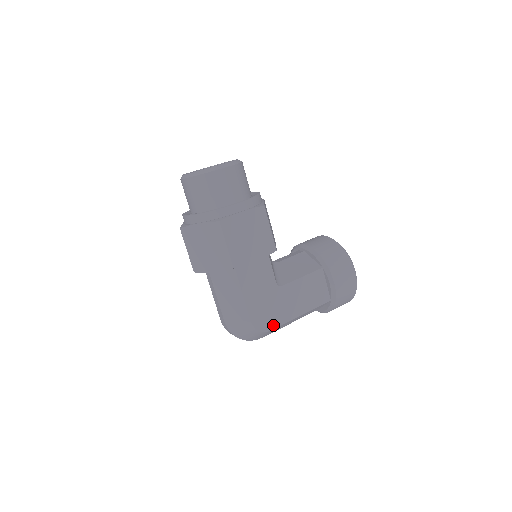
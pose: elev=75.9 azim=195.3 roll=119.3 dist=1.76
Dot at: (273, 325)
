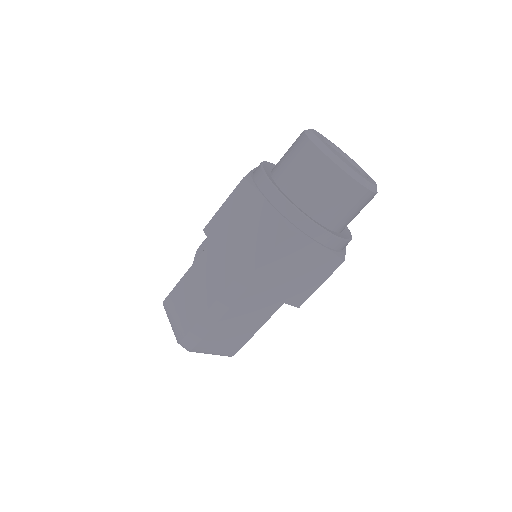
Dot at: occluded
